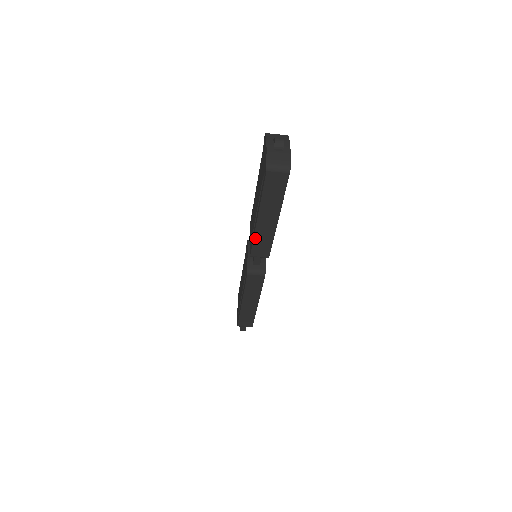
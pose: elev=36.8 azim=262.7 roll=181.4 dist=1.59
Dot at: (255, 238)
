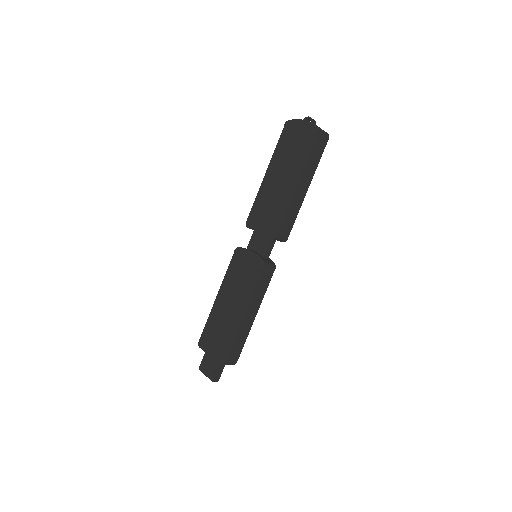
Dot at: (287, 211)
